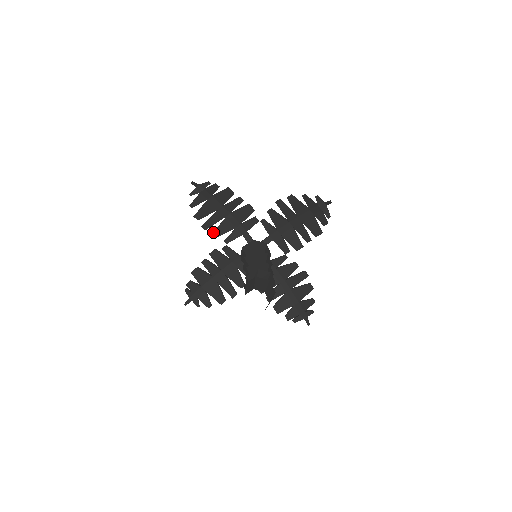
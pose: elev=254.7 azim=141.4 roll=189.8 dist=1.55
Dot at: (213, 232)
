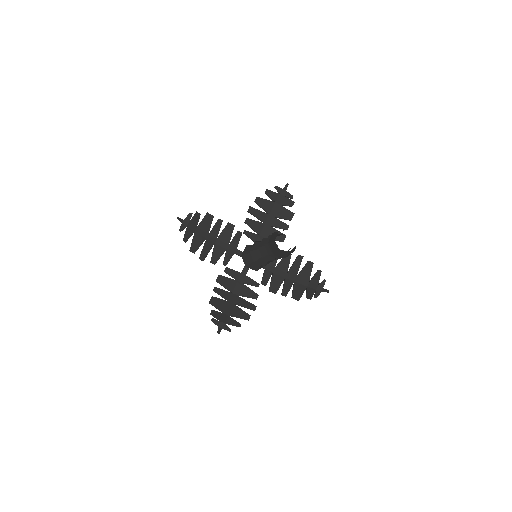
Dot at: (210, 261)
